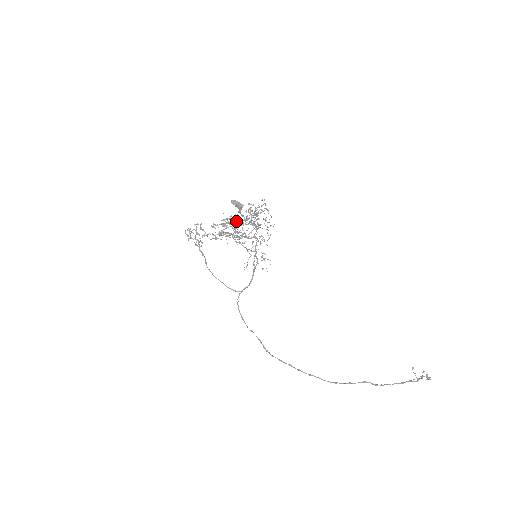
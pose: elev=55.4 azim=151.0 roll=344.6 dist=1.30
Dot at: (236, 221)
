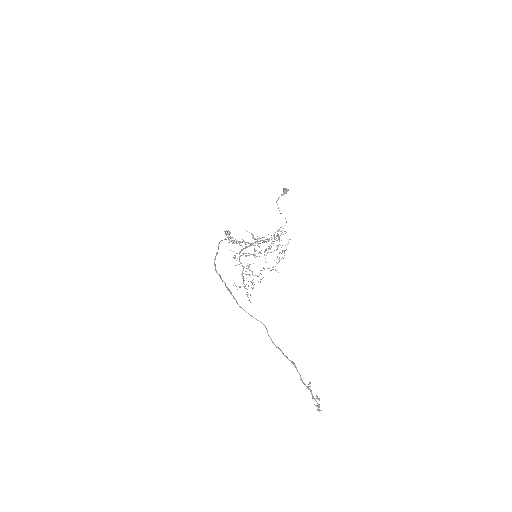
Dot at: (259, 251)
